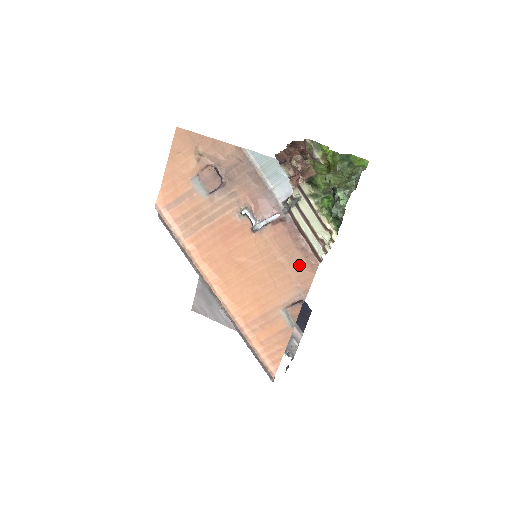
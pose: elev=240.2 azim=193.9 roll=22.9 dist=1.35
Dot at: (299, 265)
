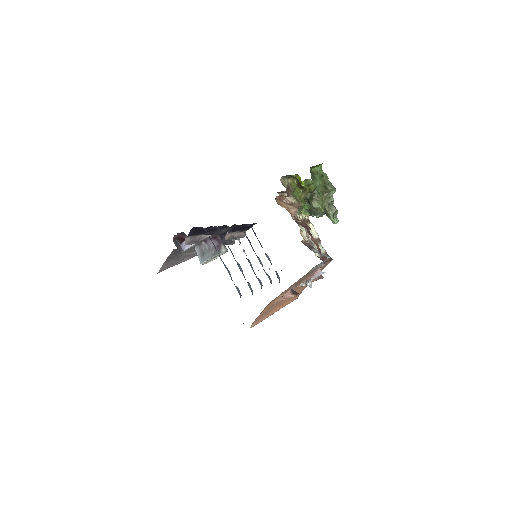
Dot at: occluded
